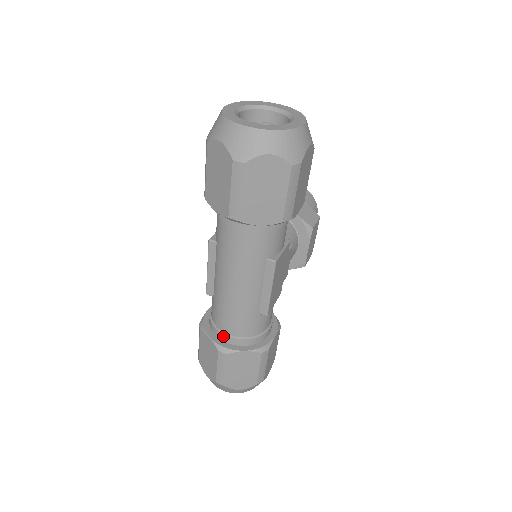
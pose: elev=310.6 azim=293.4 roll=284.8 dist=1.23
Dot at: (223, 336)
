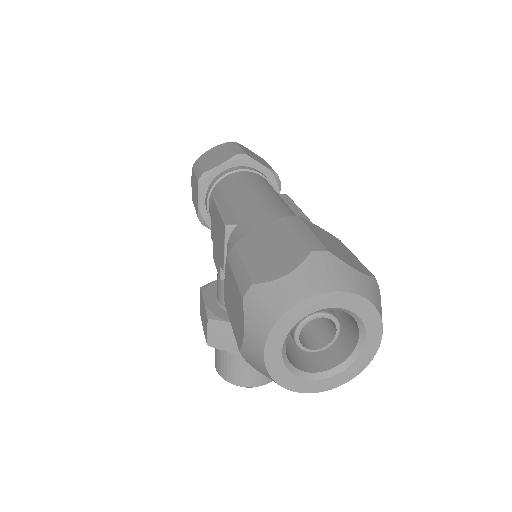
Dot at: occluded
